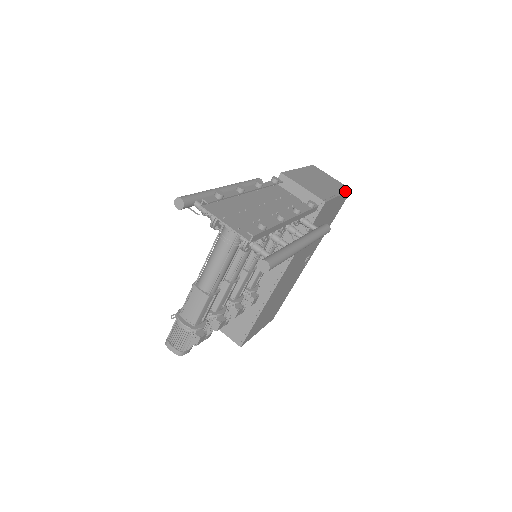
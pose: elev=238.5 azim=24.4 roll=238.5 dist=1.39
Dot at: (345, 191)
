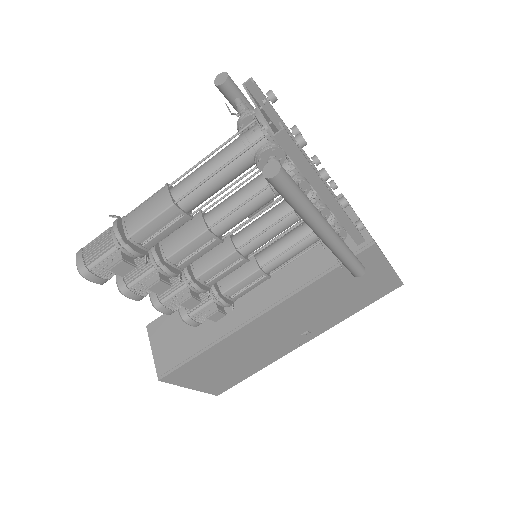
Dot at: occluded
